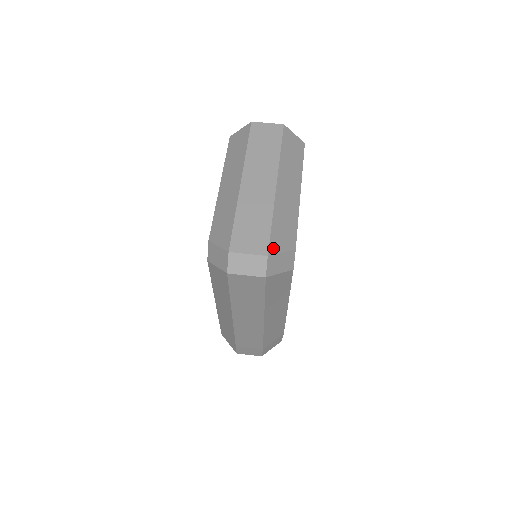
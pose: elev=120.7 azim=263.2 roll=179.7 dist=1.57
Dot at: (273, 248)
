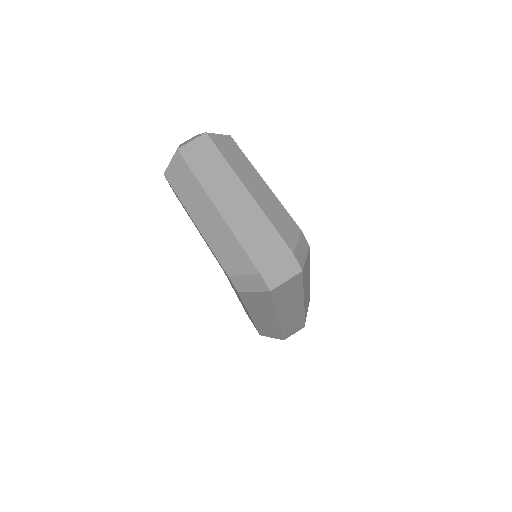
Dot at: (290, 244)
